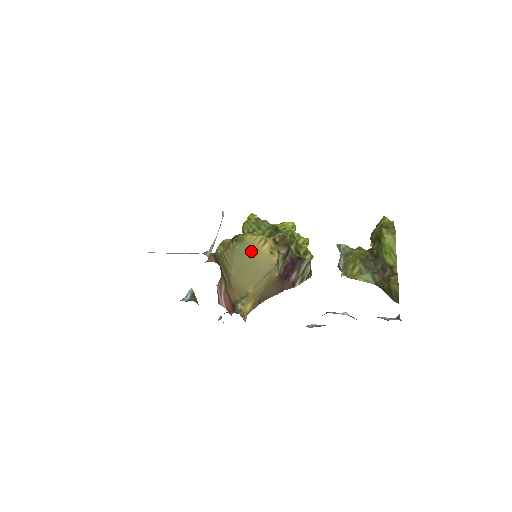
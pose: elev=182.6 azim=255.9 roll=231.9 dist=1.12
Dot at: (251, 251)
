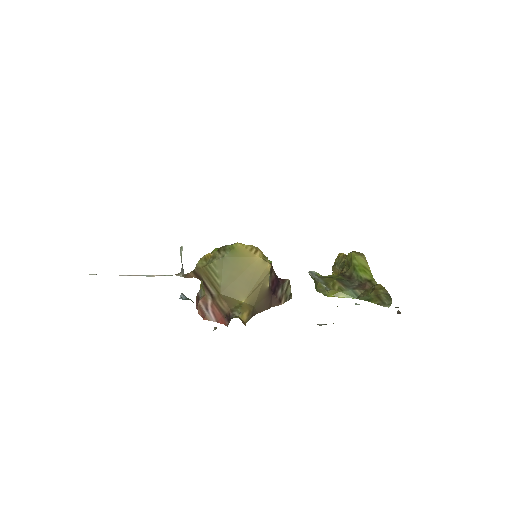
Dot at: (243, 259)
